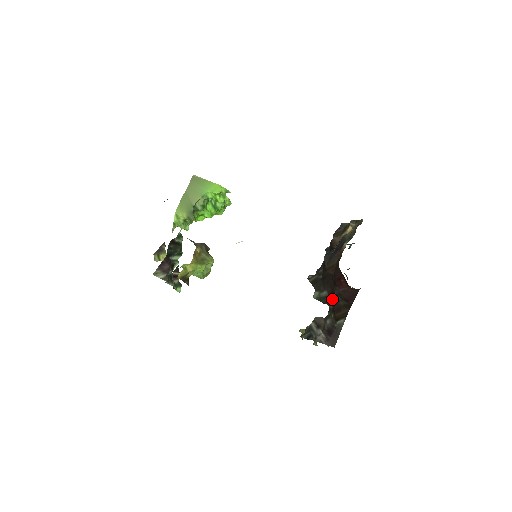
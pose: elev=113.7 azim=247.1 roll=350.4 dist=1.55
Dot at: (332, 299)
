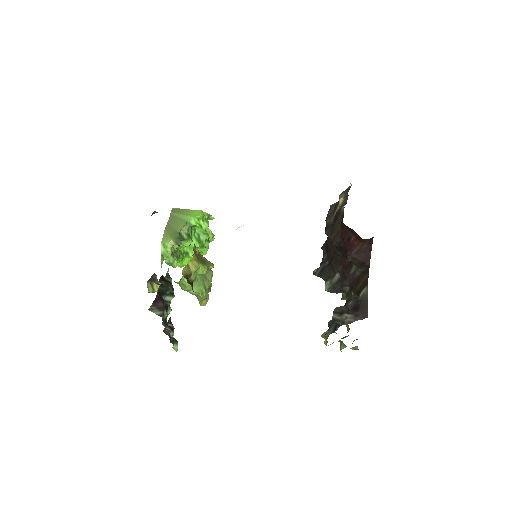
Dot at: (346, 276)
